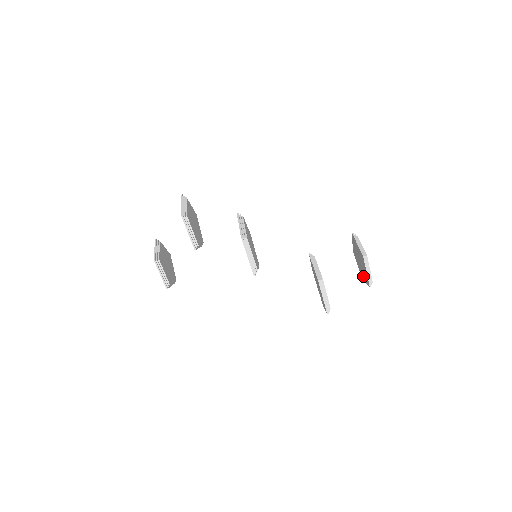
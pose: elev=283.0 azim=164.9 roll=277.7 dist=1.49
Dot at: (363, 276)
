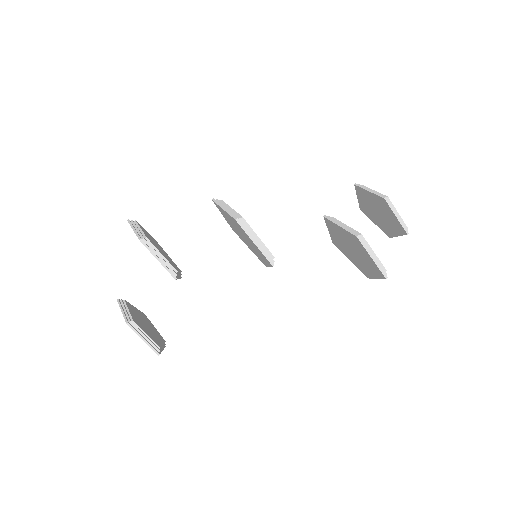
Dot at: (389, 230)
